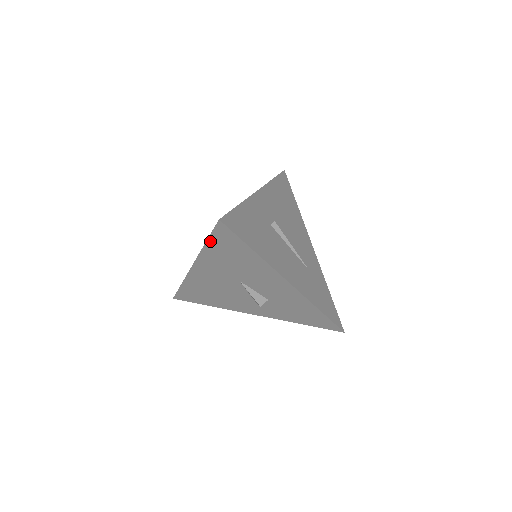
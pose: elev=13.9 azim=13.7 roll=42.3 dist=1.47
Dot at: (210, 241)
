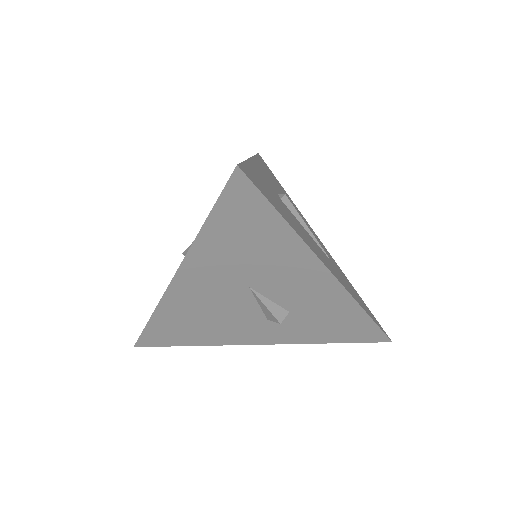
Dot at: (213, 217)
